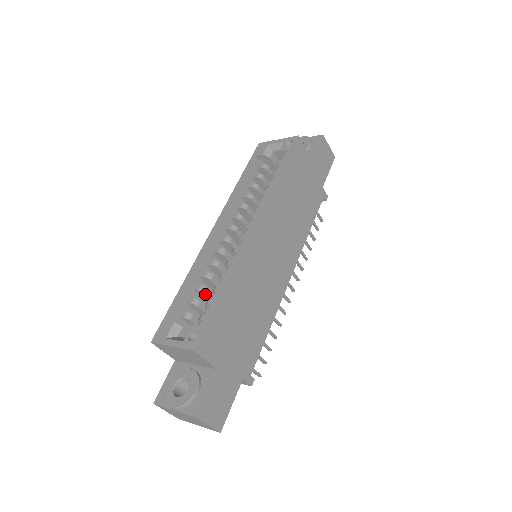
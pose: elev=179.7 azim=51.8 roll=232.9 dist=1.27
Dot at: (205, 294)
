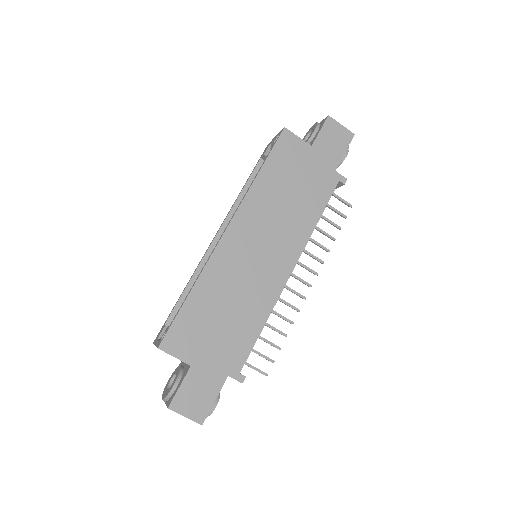
Dot at: occluded
